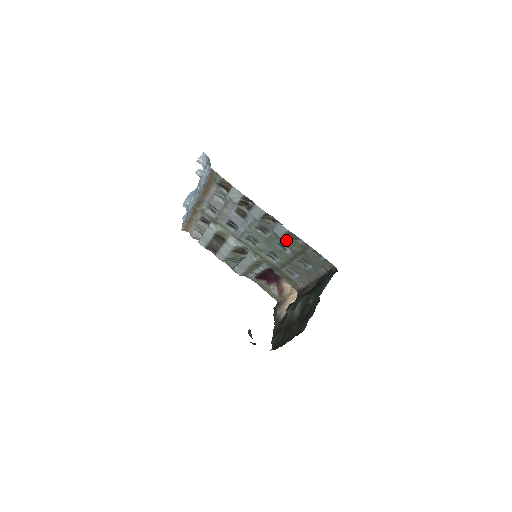
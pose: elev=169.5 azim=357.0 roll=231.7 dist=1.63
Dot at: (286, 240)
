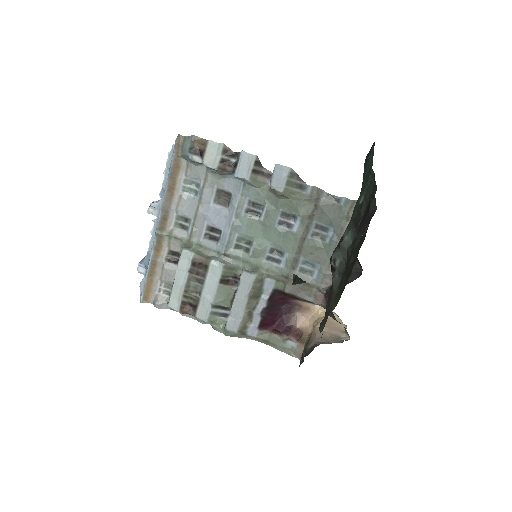
Dot at: (290, 198)
